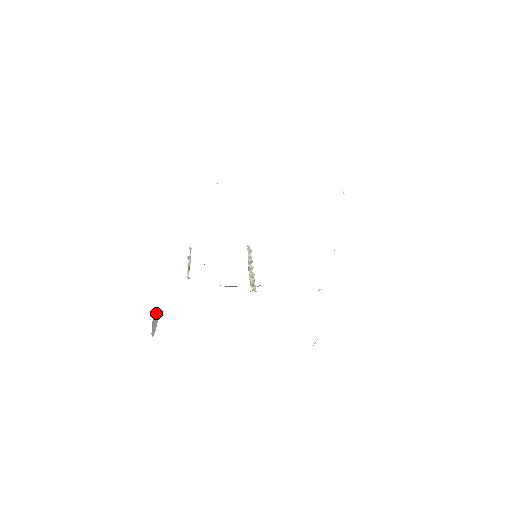
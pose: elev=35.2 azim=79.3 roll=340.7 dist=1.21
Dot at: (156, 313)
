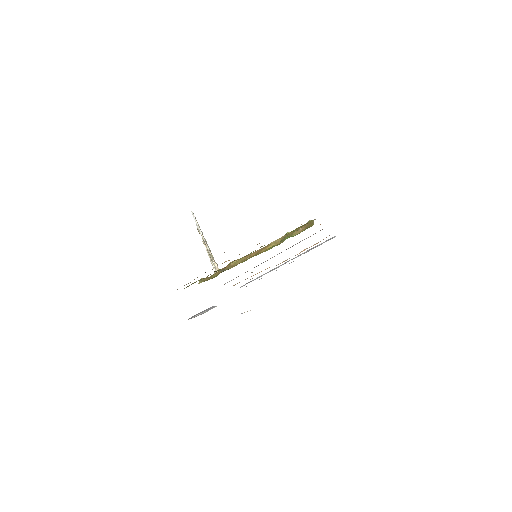
Dot at: (211, 307)
